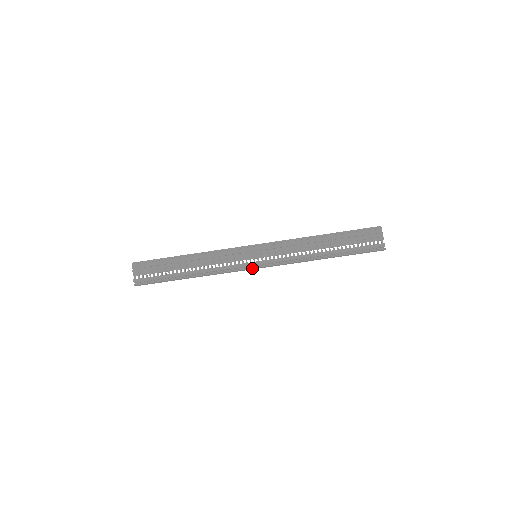
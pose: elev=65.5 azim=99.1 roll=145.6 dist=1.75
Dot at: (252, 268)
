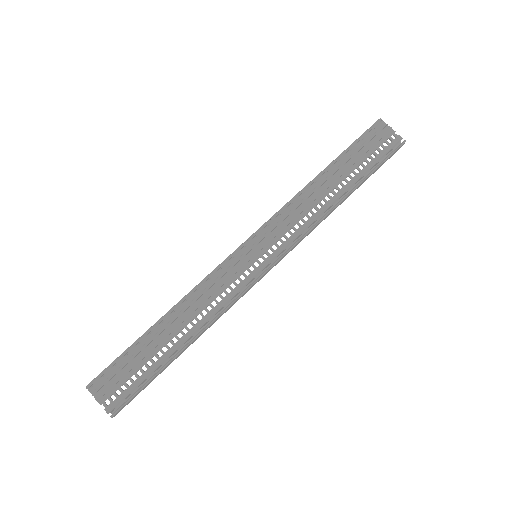
Dot at: (263, 274)
